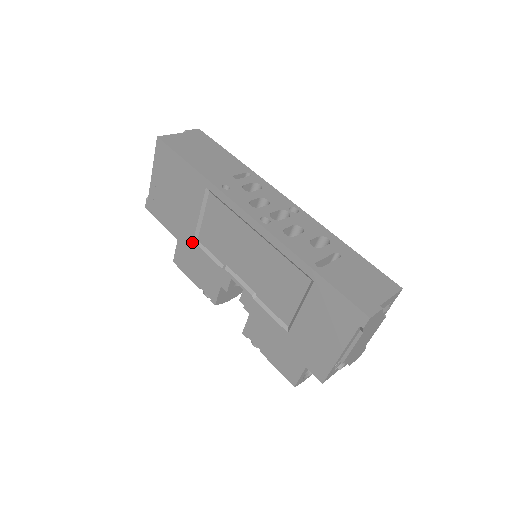
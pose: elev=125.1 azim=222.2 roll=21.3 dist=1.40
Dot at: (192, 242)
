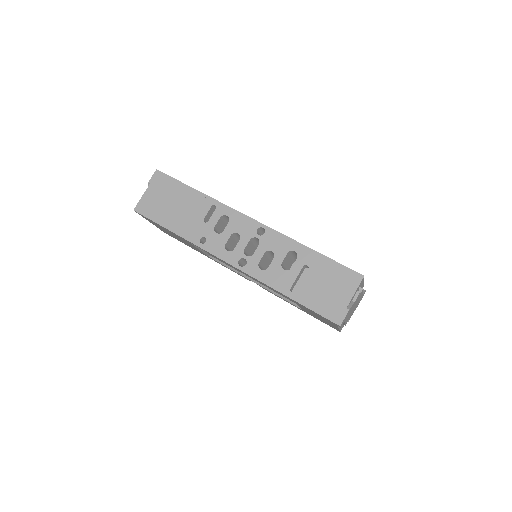
Dot at: occluded
